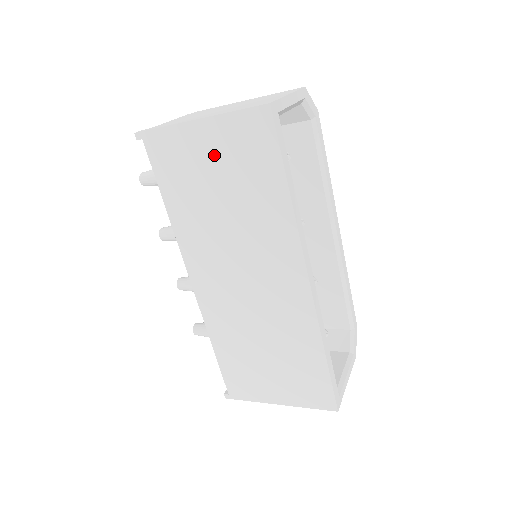
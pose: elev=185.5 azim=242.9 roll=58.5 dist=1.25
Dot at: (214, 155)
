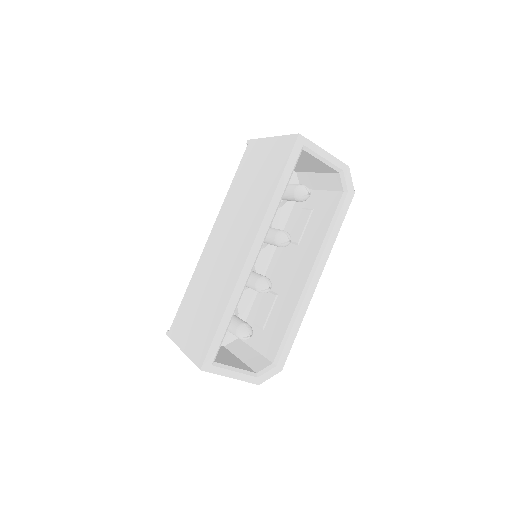
Dot at: (265, 158)
